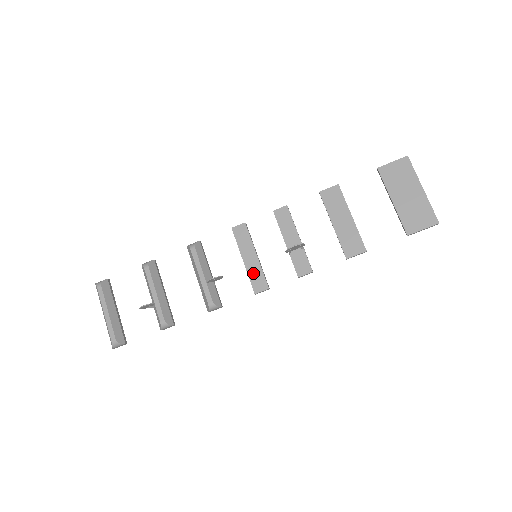
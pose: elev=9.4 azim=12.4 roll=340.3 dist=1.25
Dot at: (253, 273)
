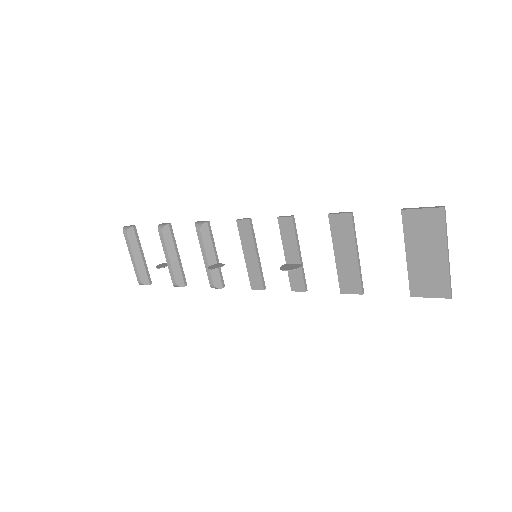
Dot at: (252, 271)
